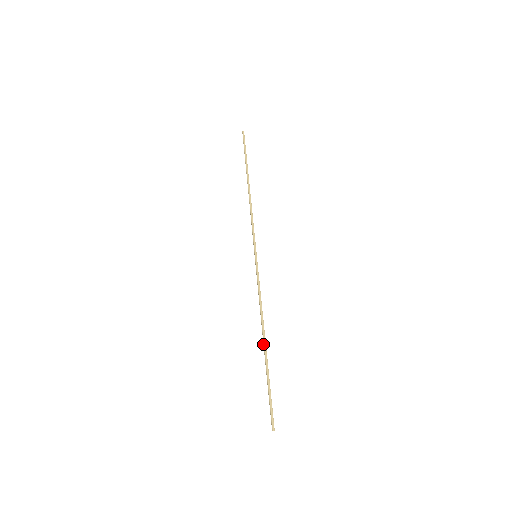
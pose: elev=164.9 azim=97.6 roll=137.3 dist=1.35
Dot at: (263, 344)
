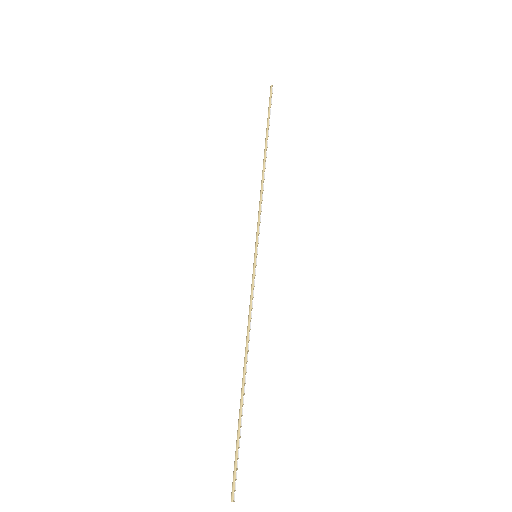
Dot at: (242, 378)
